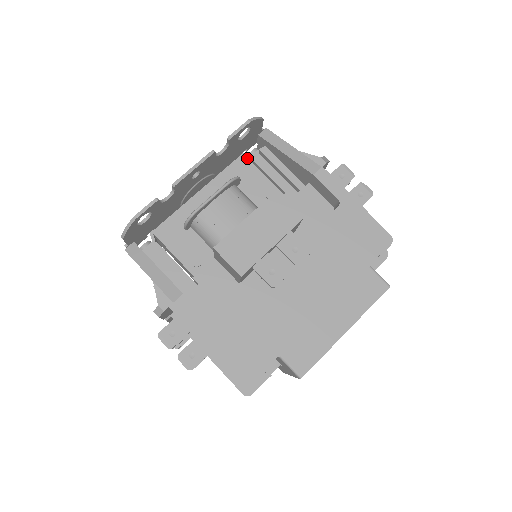
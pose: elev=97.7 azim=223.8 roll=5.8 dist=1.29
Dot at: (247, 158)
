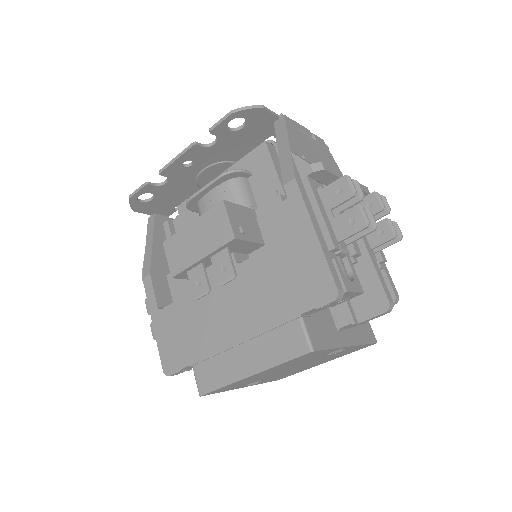
Dot at: (267, 147)
